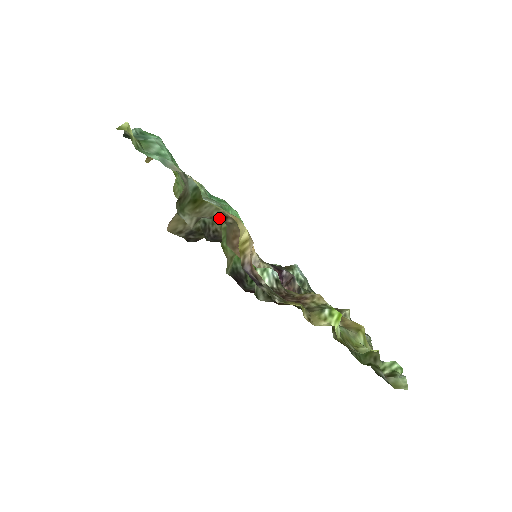
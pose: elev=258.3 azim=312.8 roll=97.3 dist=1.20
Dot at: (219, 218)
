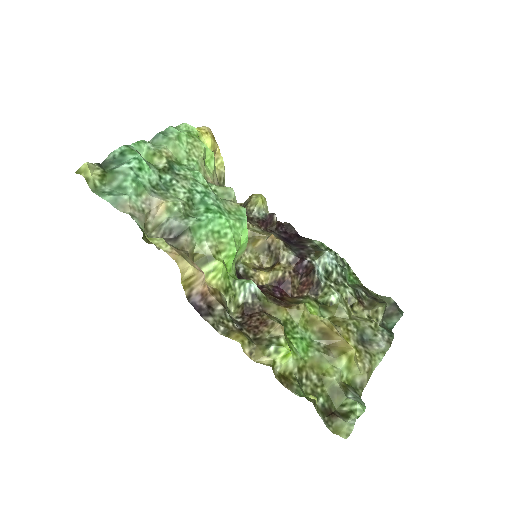
Dot at: (175, 248)
